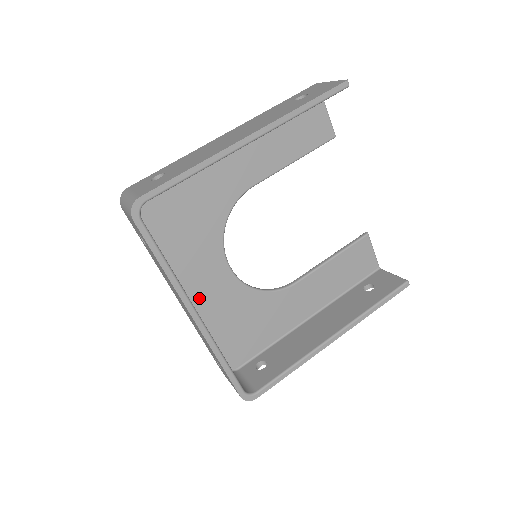
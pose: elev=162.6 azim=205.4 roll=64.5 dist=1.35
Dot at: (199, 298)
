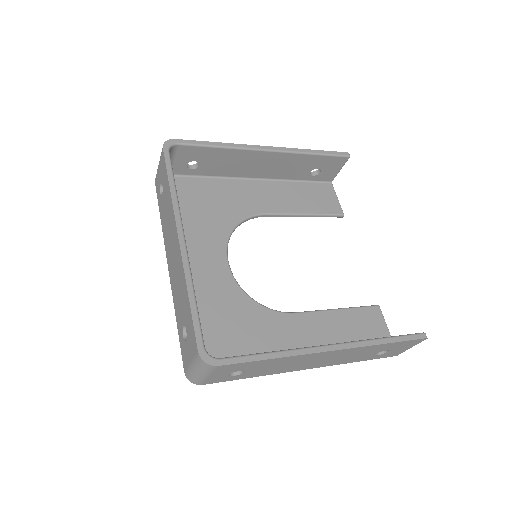
Dot at: occluded
